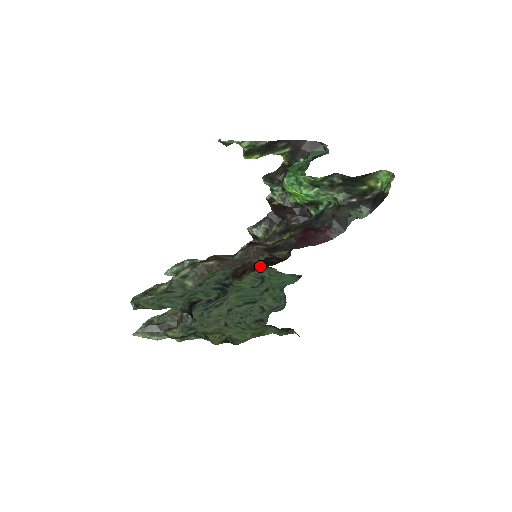
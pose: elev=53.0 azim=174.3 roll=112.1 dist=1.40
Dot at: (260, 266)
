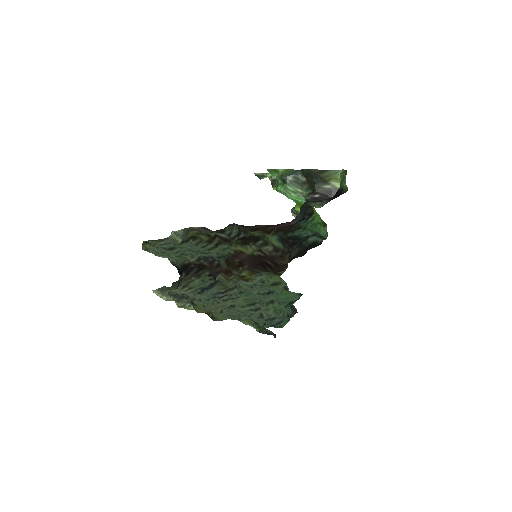
Dot at: (256, 264)
